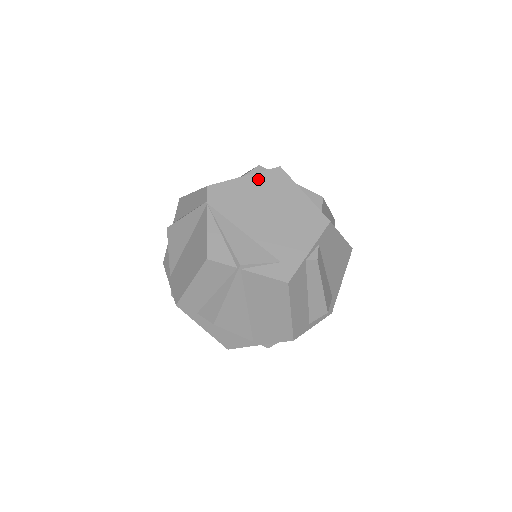
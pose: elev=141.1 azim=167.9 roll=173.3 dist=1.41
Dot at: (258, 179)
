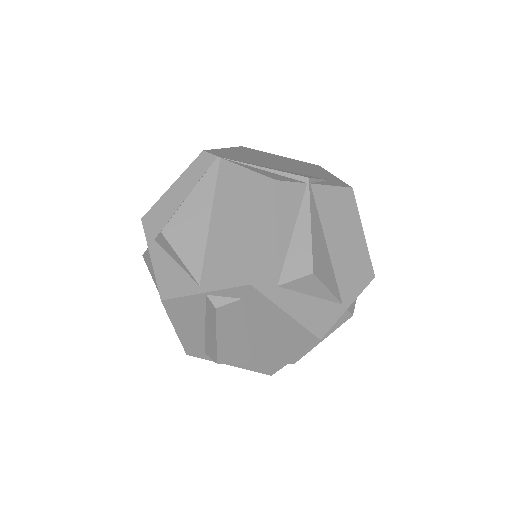
Dot at: (237, 150)
